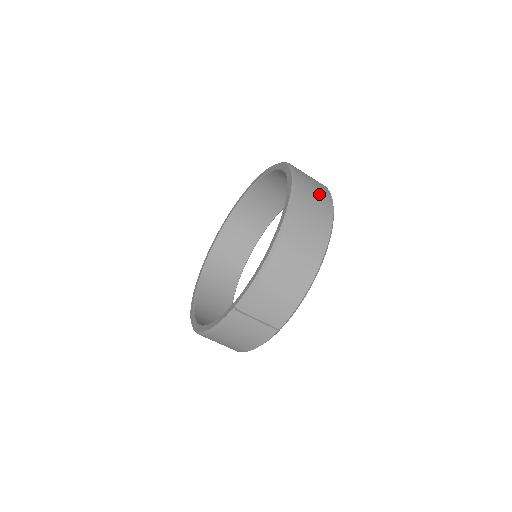
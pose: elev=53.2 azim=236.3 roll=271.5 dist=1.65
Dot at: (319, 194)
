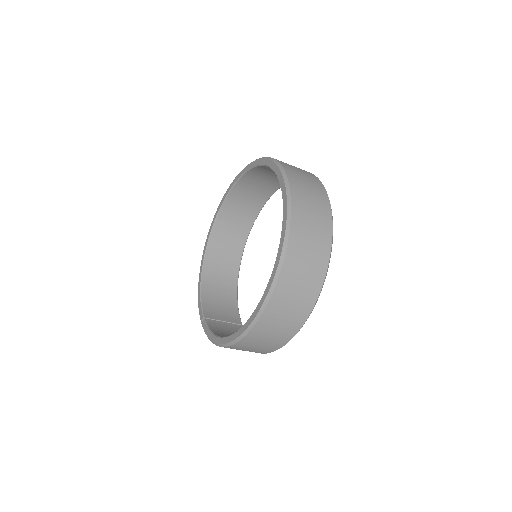
Dot at: (286, 324)
